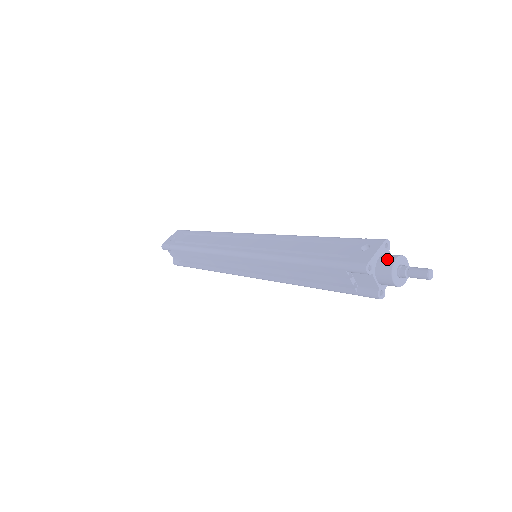
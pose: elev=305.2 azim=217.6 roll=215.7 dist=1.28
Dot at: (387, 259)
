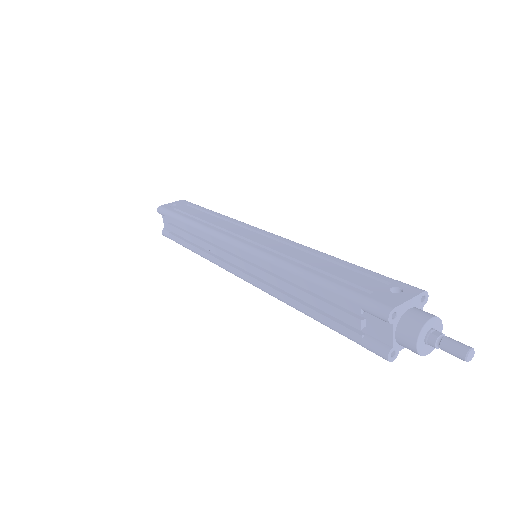
Dot at: (420, 314)
